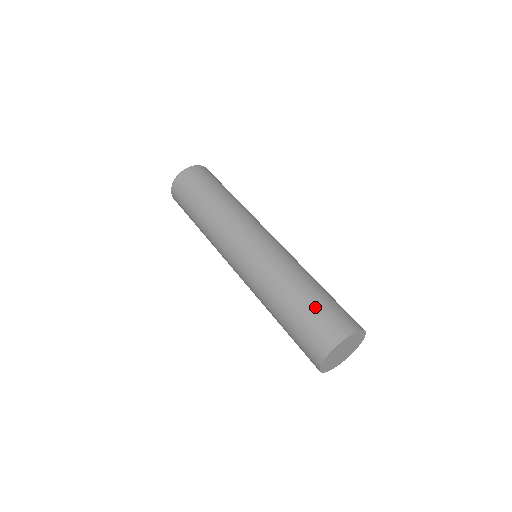
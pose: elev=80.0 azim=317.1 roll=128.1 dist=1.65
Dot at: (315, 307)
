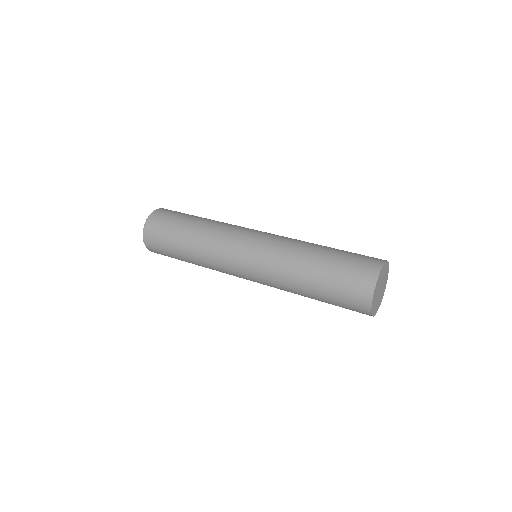
Dot at: (331, 292)
